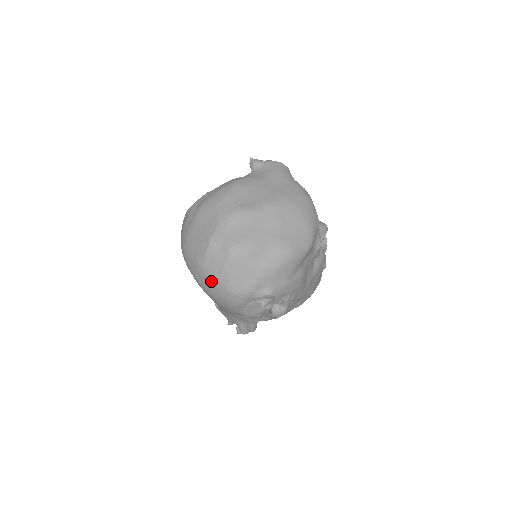
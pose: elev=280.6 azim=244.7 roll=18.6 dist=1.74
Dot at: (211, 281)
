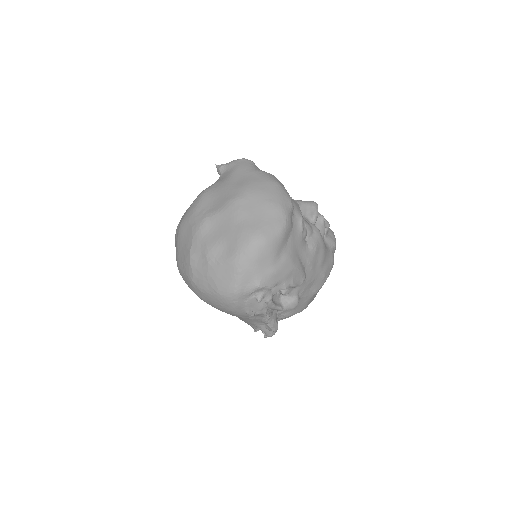
Dot at: (204, 291)
